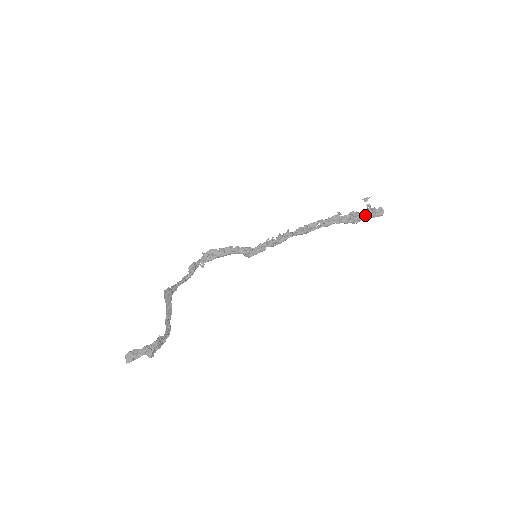
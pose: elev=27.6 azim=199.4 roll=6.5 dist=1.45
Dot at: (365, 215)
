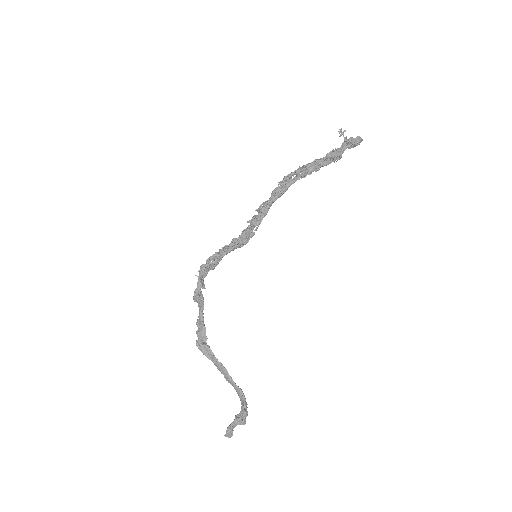
Dot at: occluded
